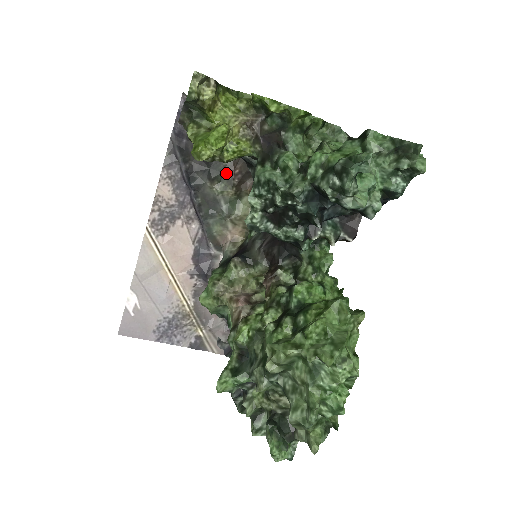
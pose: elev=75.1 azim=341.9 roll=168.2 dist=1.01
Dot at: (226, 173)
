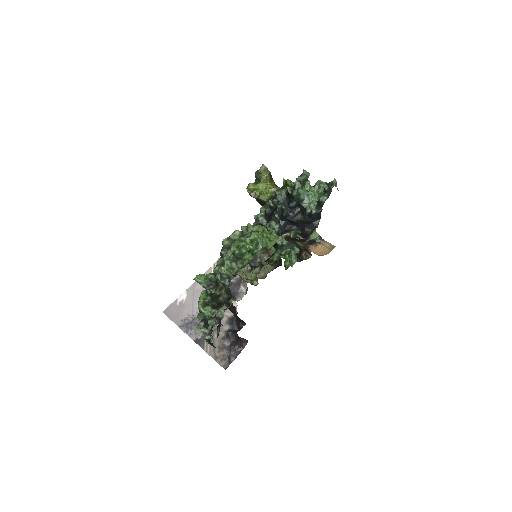
Dot at: occluded
